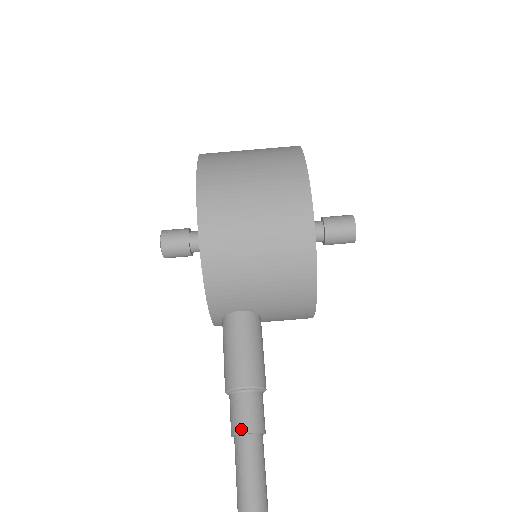
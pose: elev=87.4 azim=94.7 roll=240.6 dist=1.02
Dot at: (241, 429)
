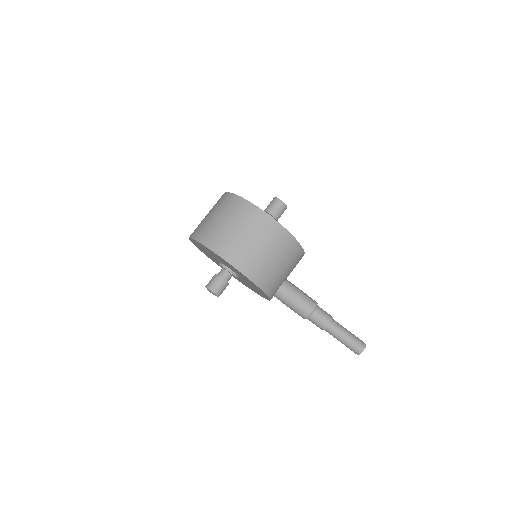
Dot at: (326, 325)
